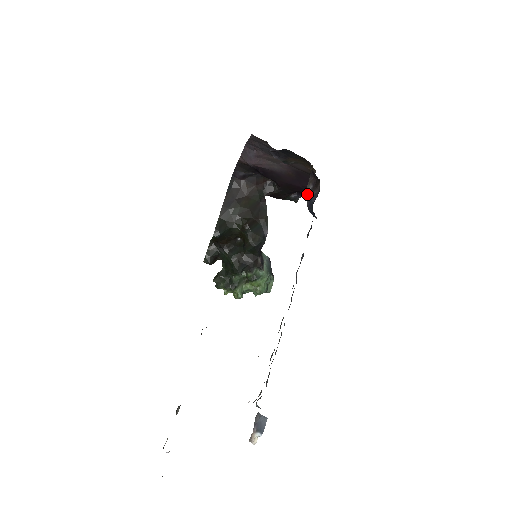
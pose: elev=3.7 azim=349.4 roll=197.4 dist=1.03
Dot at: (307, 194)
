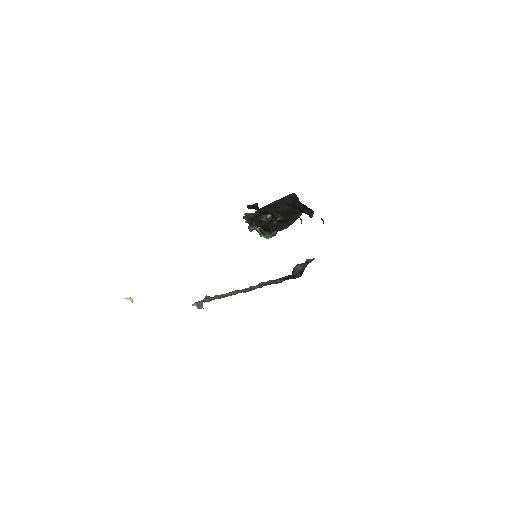
Dot at: (297, 267)
